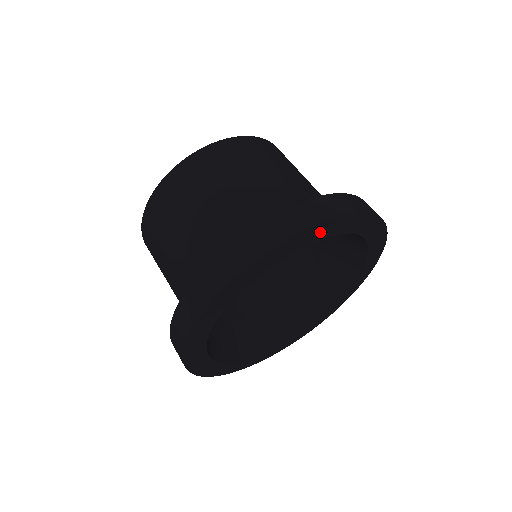
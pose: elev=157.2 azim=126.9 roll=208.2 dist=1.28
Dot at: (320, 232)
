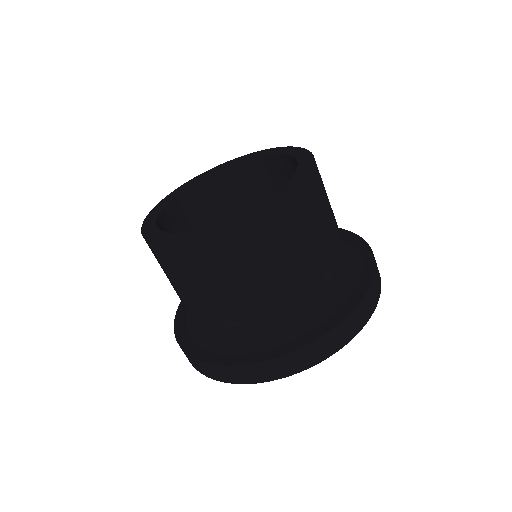
Dot at: occluded
